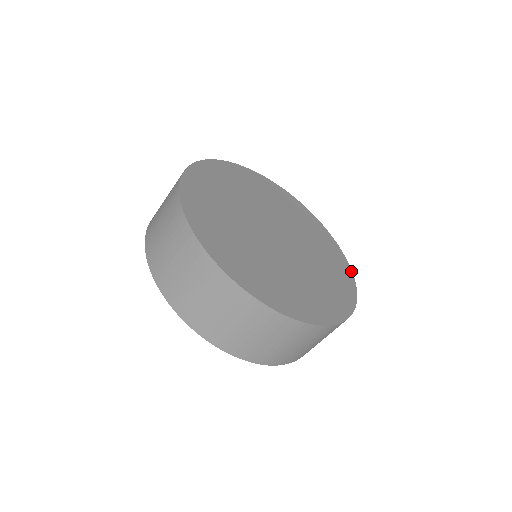
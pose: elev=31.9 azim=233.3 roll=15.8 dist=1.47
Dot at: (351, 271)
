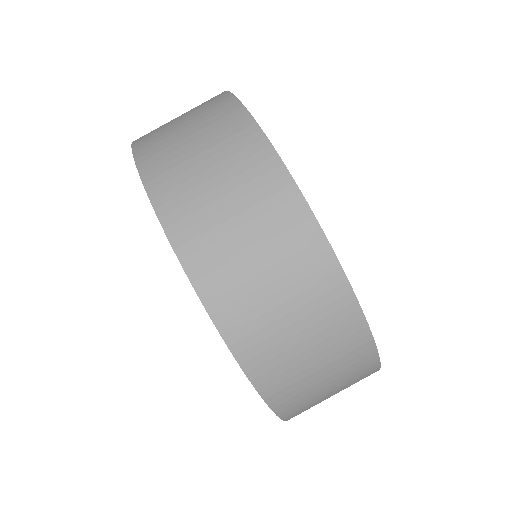
Dot at: occluded
